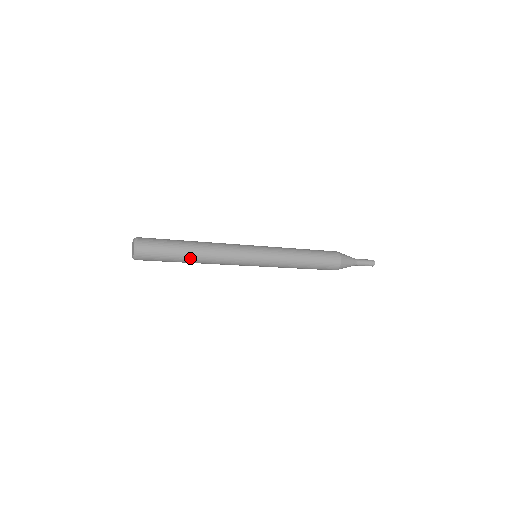
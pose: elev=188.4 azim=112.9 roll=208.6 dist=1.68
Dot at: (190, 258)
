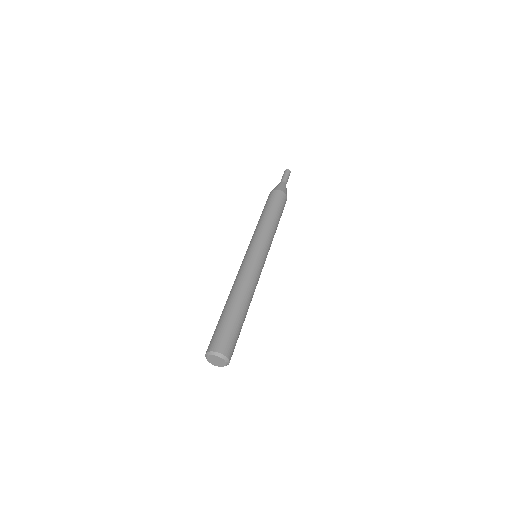
Dot at: occluded
